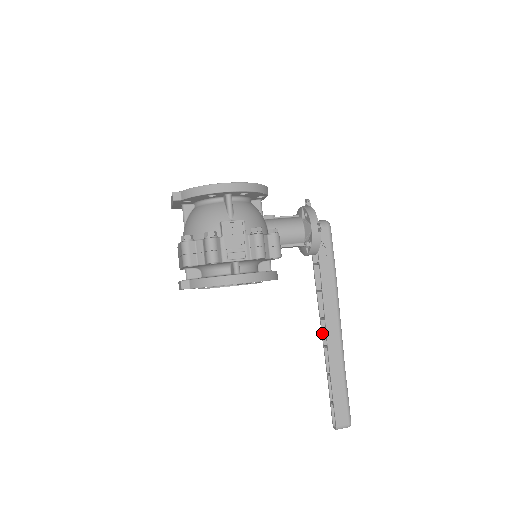
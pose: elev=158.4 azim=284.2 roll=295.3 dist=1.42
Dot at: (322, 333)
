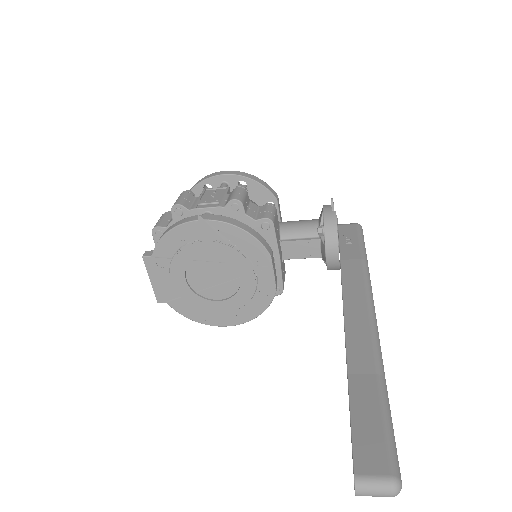
Dot at: occluded
